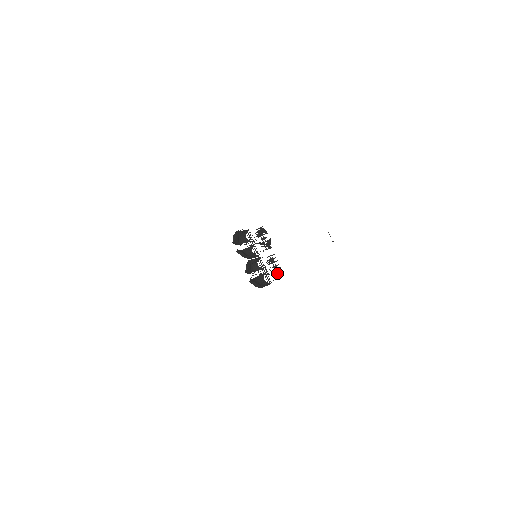
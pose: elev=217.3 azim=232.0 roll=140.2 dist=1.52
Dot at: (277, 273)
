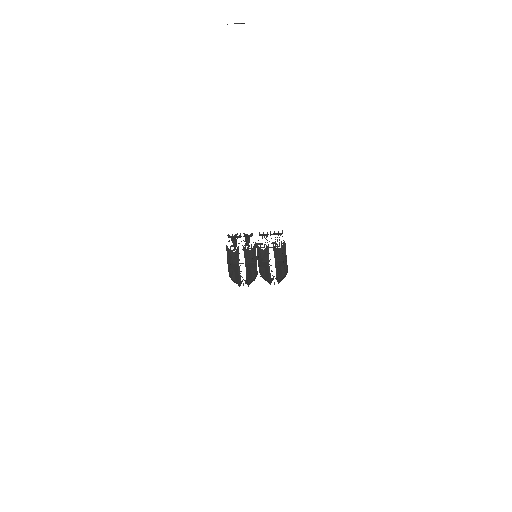
Dot at: (278, 235)
